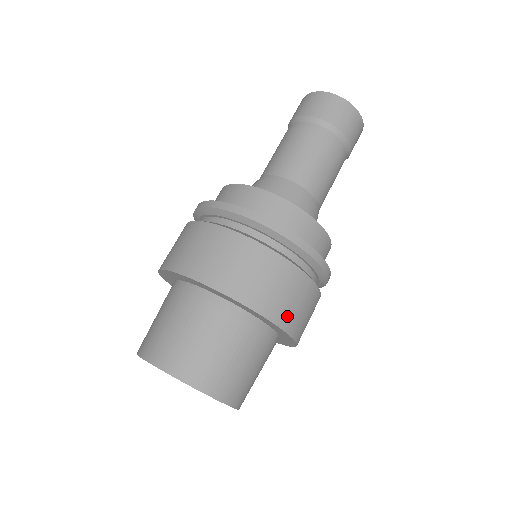
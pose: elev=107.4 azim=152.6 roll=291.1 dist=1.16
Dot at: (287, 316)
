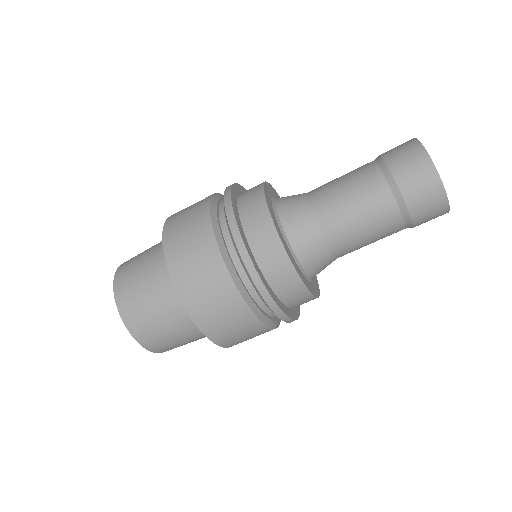
Dot at: occluded
